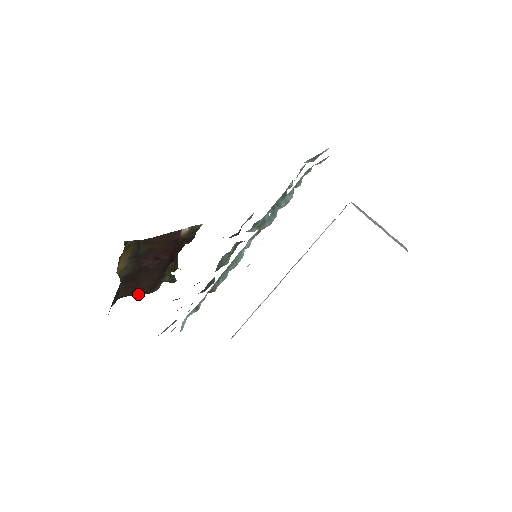
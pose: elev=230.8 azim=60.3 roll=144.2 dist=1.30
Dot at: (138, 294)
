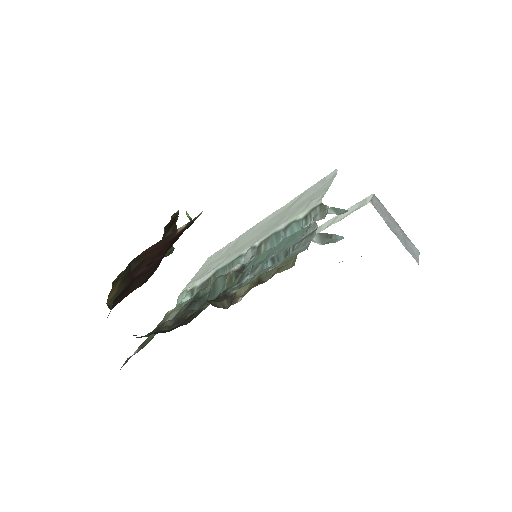
Dot at: (132, 291)
